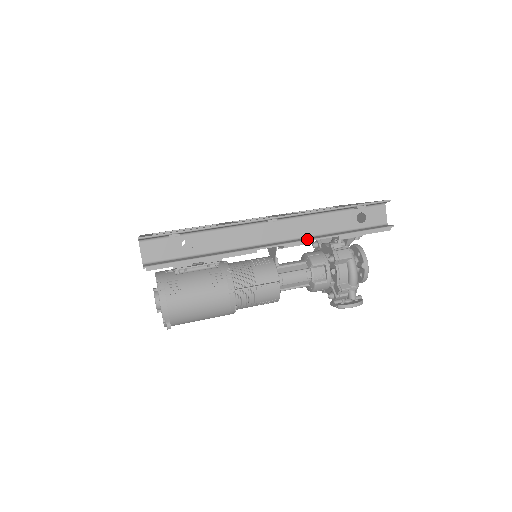
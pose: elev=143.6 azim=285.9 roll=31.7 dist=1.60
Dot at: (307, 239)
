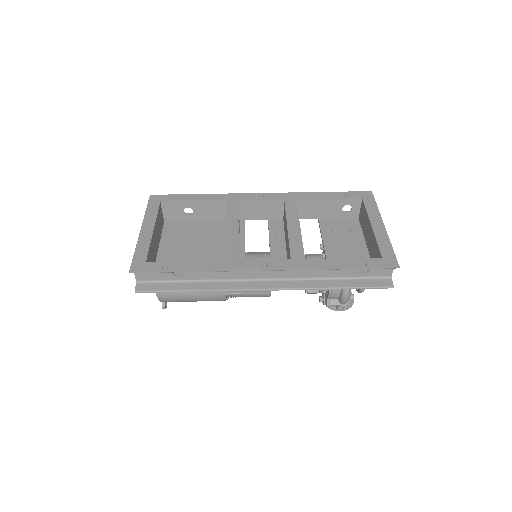
Dot at: (297, 287)
